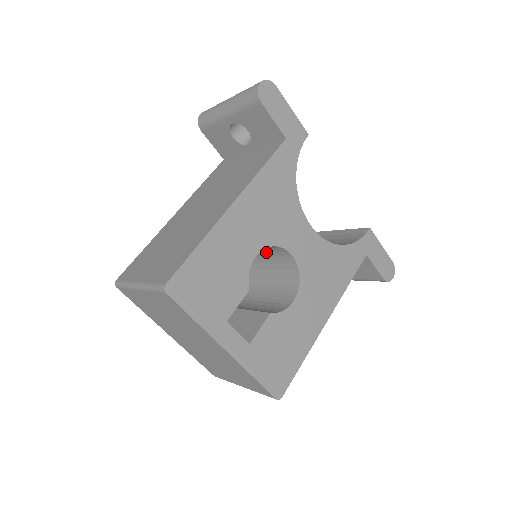
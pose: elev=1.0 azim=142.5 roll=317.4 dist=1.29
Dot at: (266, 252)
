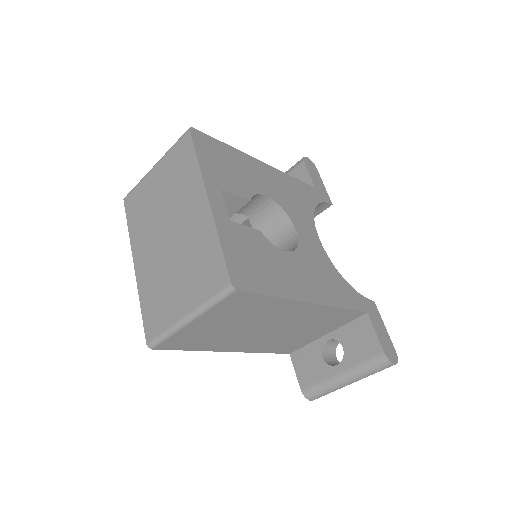
Dot at: occluded
